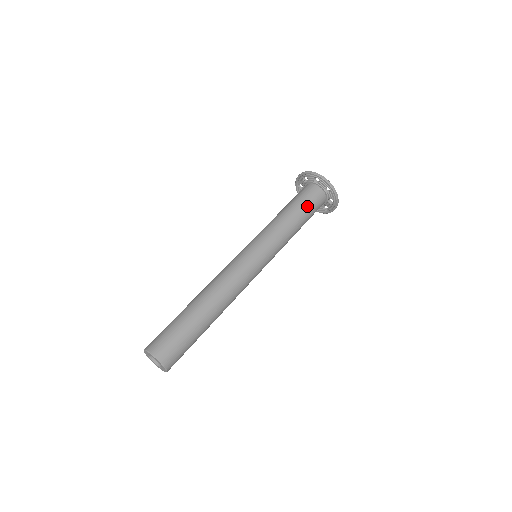
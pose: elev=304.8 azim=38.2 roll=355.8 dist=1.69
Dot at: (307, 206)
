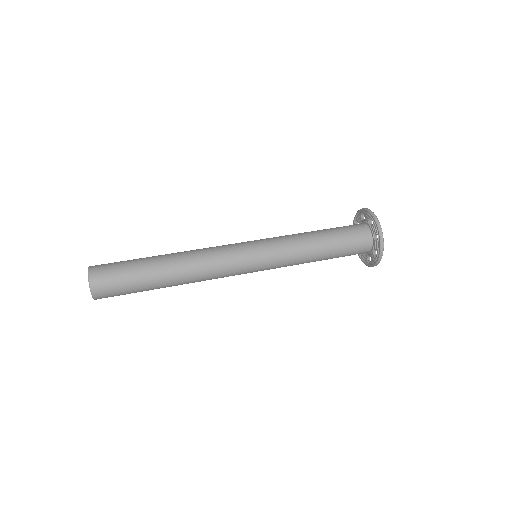
Dot at: (338, 231)
